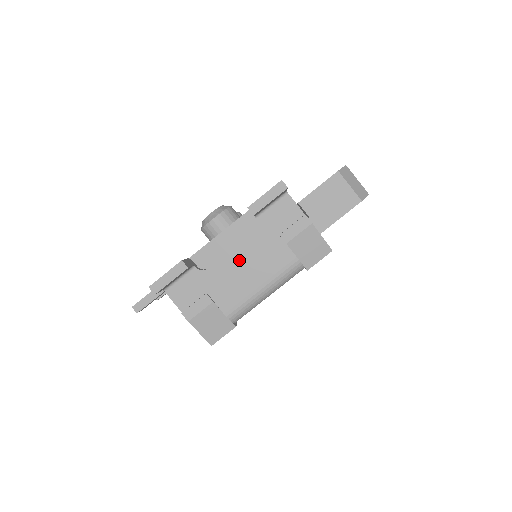
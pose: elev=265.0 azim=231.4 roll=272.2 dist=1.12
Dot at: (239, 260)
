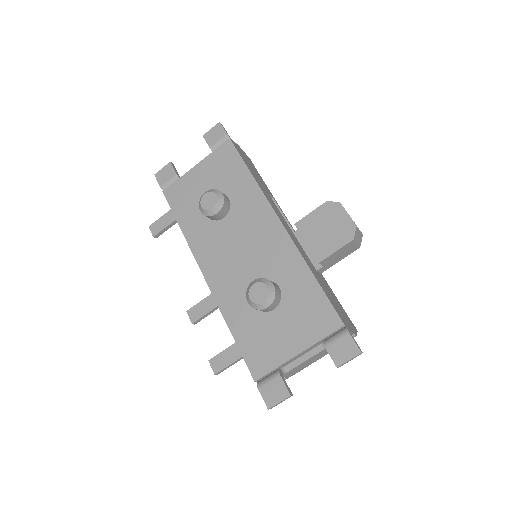
Dot at: (309, 361)
